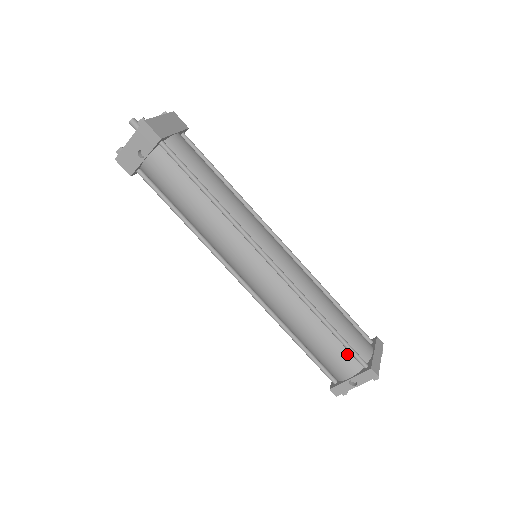
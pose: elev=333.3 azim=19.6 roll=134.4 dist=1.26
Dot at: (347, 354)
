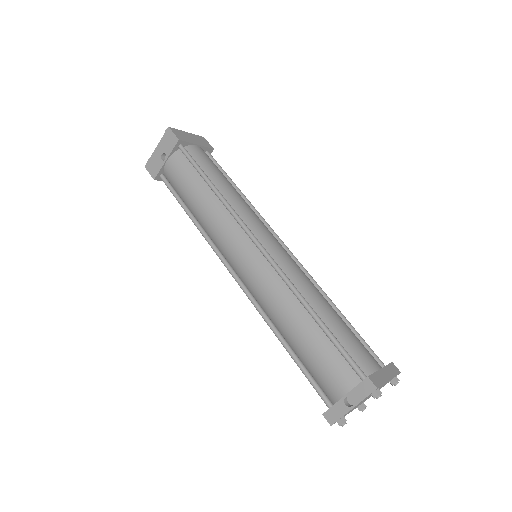
Dot at: (341, 361)
